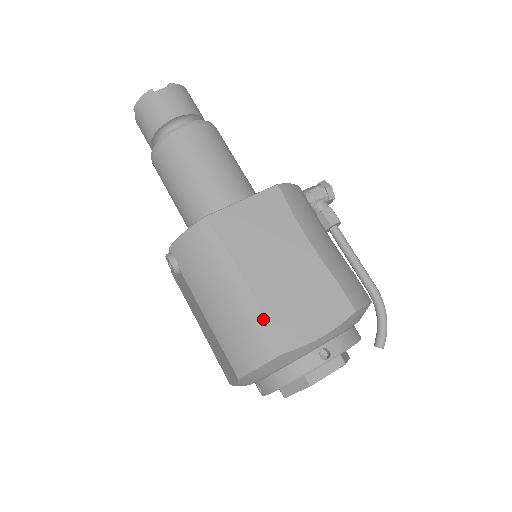
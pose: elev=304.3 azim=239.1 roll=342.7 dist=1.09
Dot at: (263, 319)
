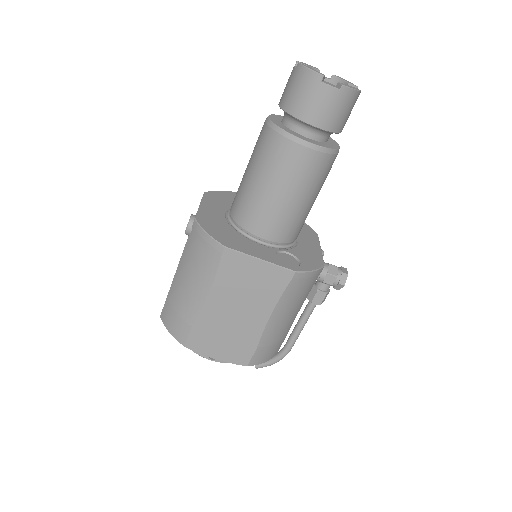
Dot at: (193, 325)
